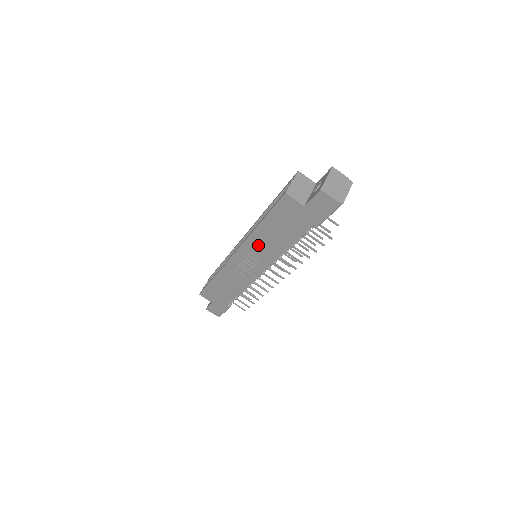
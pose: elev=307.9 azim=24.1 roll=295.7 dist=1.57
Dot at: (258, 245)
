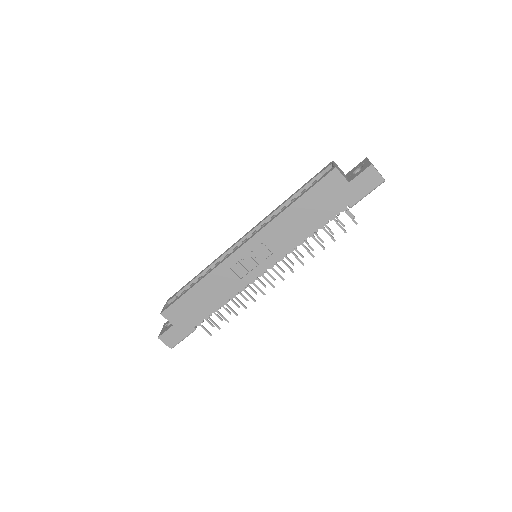
Dot at: (278, 232)
